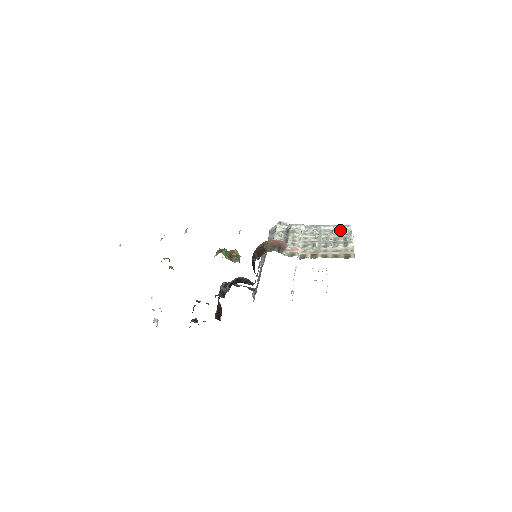
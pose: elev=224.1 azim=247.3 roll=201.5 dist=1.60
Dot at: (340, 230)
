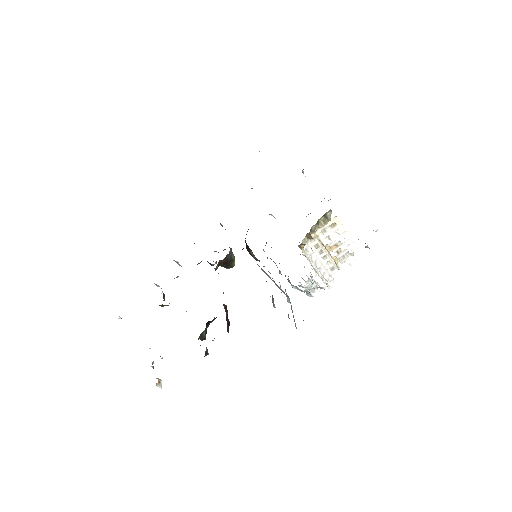
Dot at: occluded
